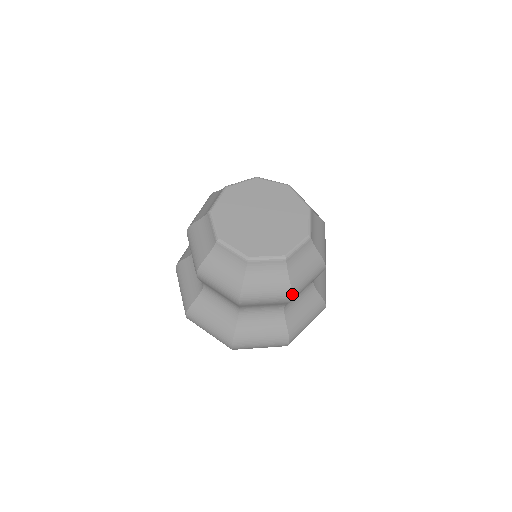
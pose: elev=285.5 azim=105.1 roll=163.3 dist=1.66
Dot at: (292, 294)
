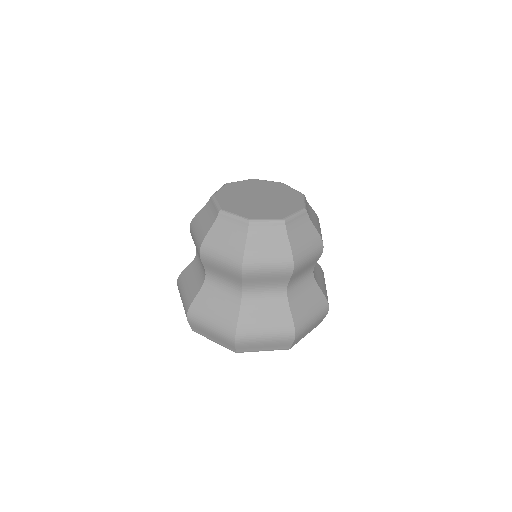
Dot at: (293, 260)
